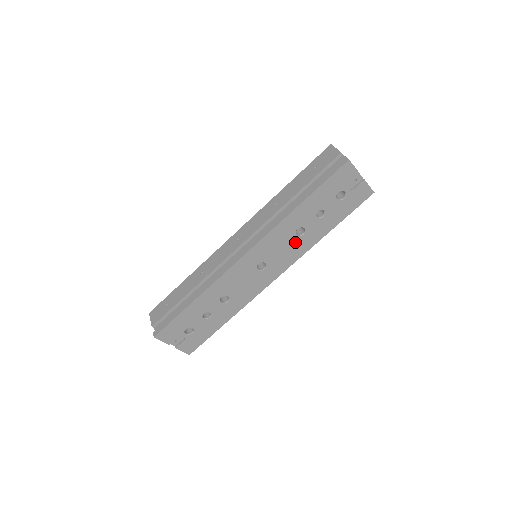
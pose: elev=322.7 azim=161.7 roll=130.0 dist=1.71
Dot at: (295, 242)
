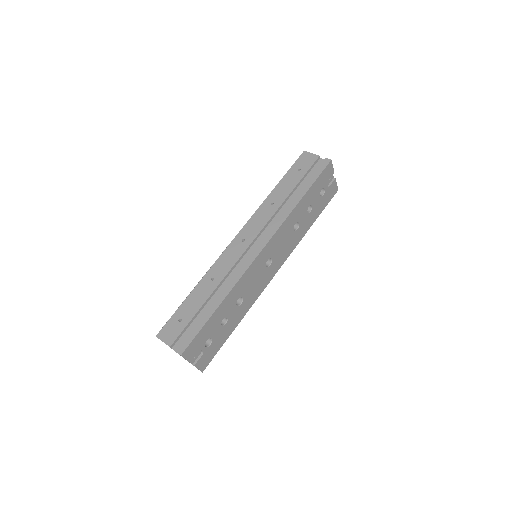
Dot at: (292, 237)
